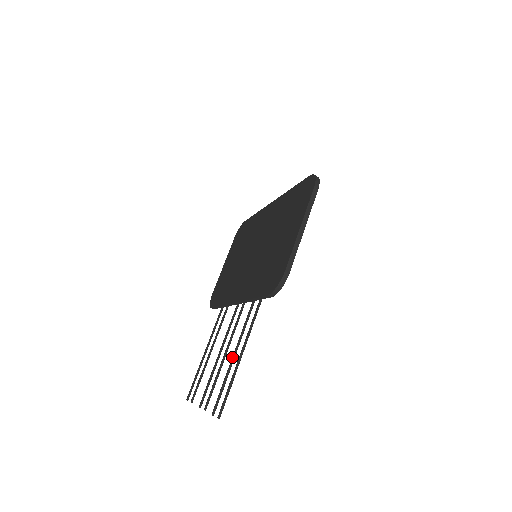
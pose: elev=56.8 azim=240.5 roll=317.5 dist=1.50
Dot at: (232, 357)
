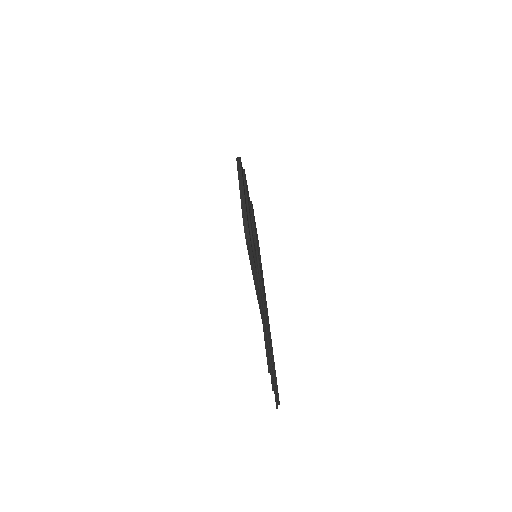
Dot at: (262, 321)
